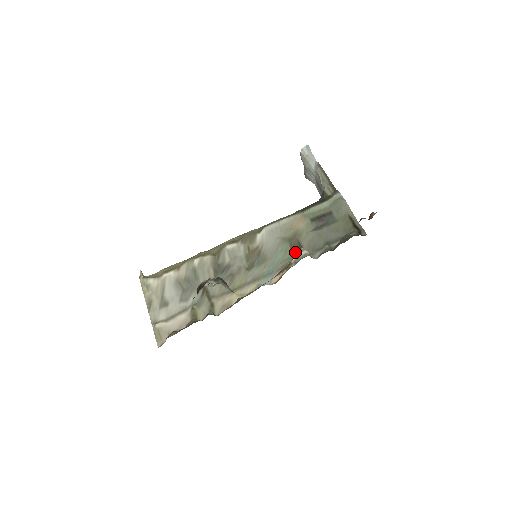
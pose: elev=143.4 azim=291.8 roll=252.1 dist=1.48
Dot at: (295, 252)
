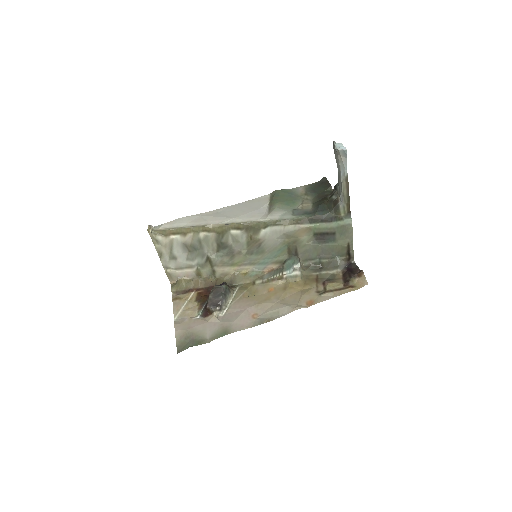
Dot at: (290, 254)
